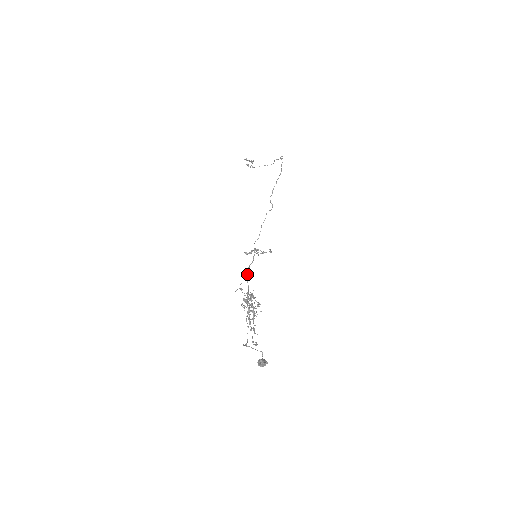
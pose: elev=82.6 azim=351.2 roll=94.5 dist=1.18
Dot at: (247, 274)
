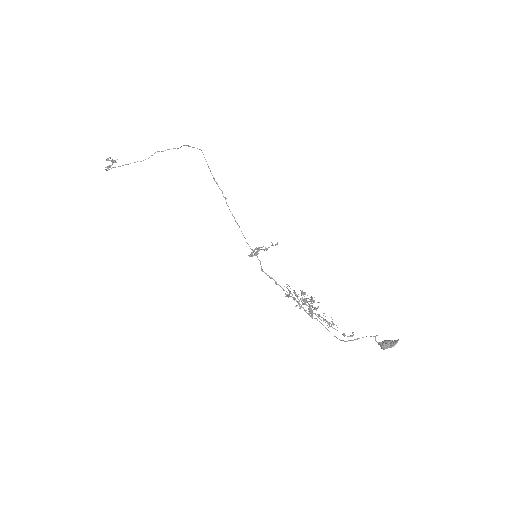
Dot at: occluded
